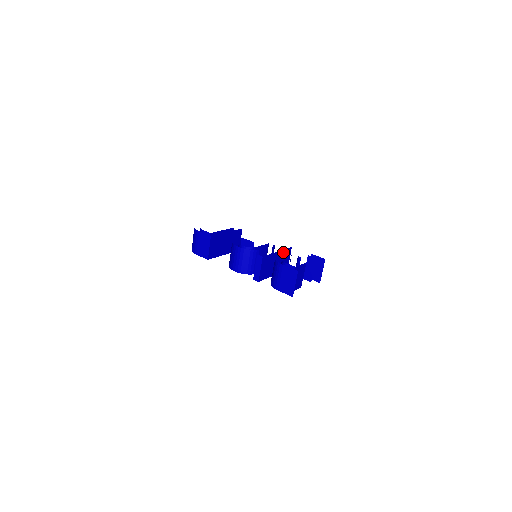
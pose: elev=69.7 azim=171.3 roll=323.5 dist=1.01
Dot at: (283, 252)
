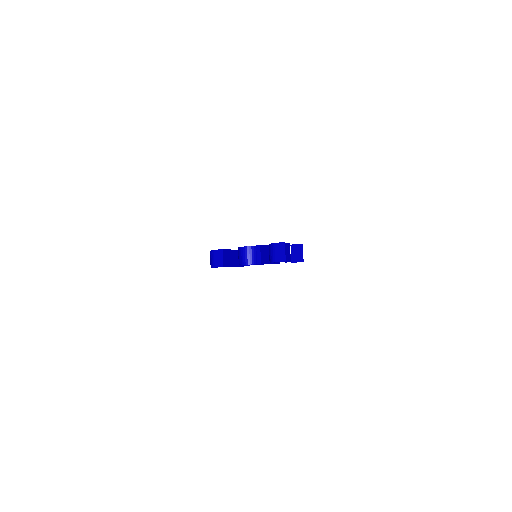
Dot at: occluded
